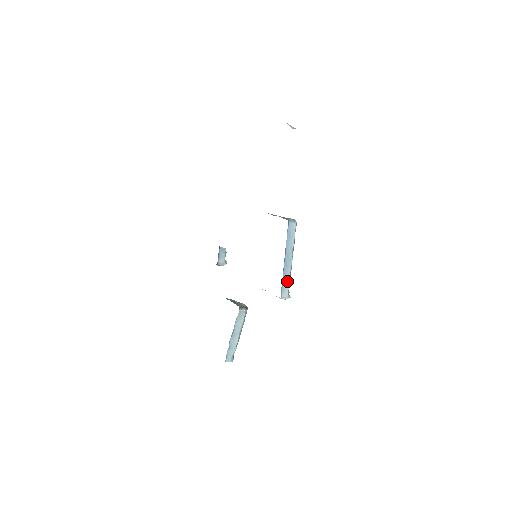
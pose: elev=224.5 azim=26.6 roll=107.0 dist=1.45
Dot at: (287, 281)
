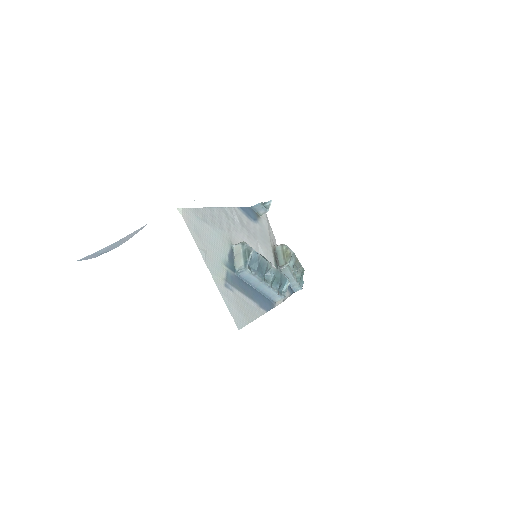
Dot at: (272, 294)
